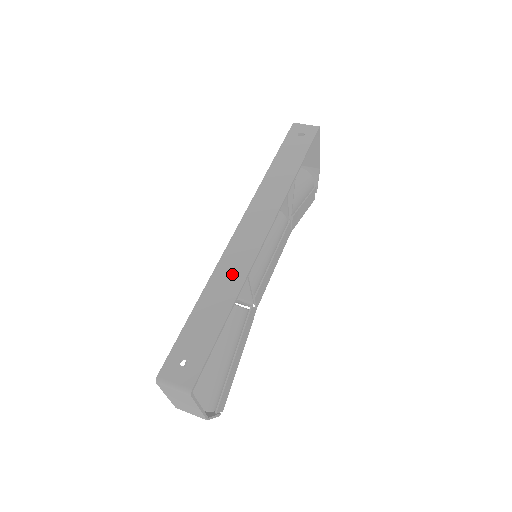
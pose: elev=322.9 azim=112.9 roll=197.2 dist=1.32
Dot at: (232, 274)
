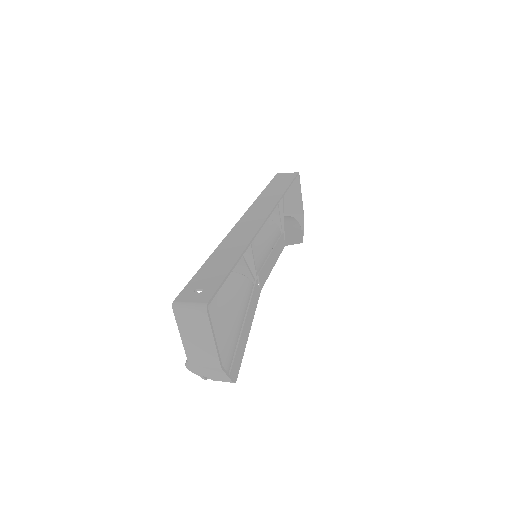
Dot at: (237, 242)
